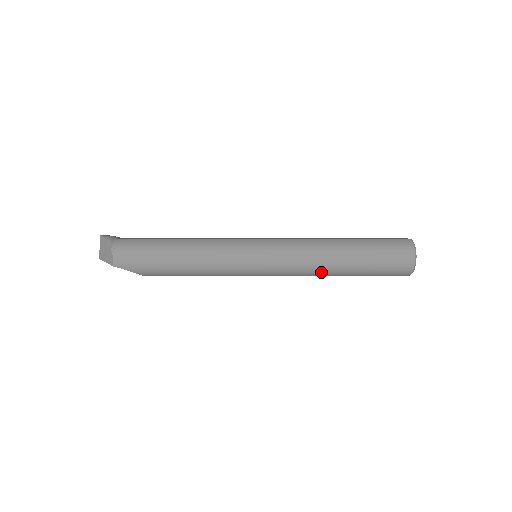
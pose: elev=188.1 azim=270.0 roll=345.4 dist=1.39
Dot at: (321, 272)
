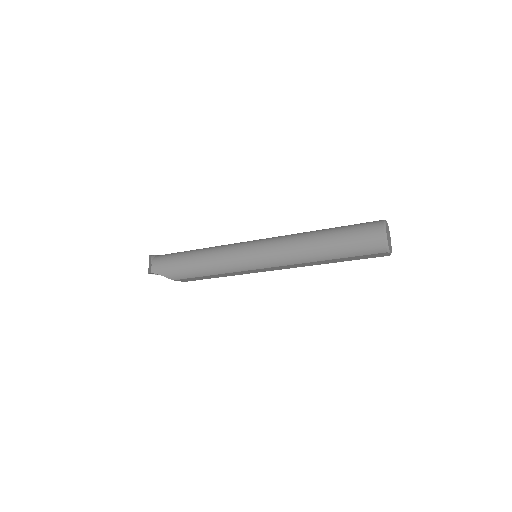
Dot at: (304, 258)
